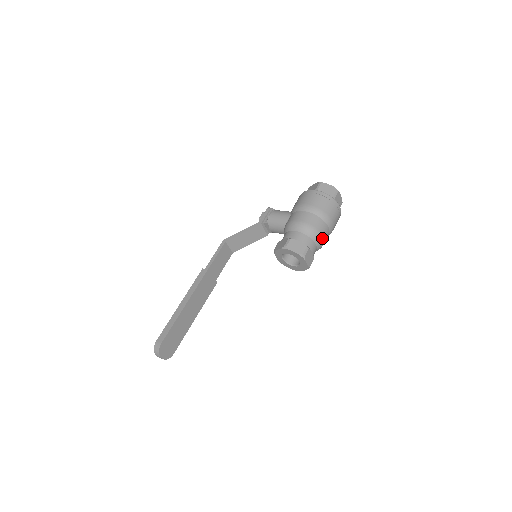
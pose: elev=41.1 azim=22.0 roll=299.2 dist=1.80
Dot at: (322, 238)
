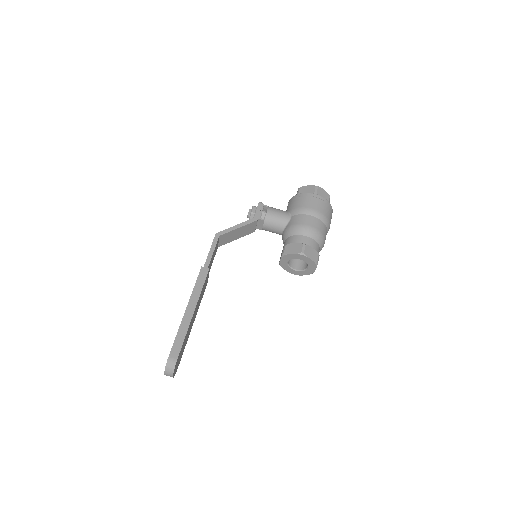
Dot at: occluded
